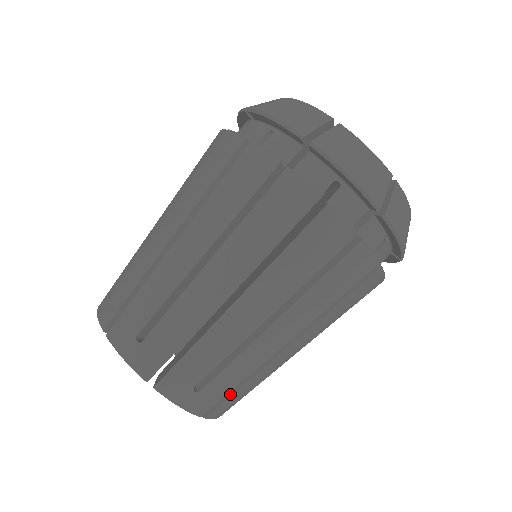
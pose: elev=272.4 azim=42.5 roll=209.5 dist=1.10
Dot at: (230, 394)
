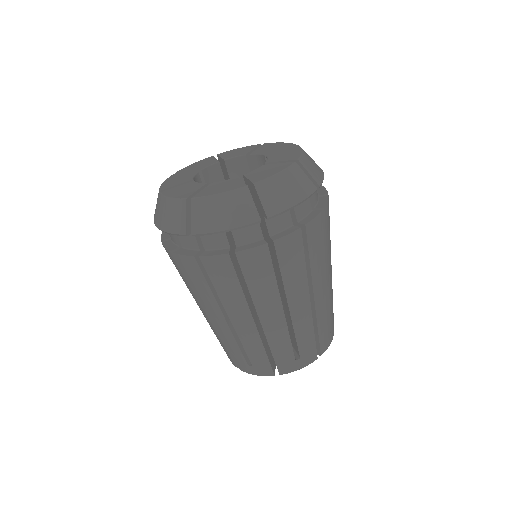
Dot at: (318, 339)
